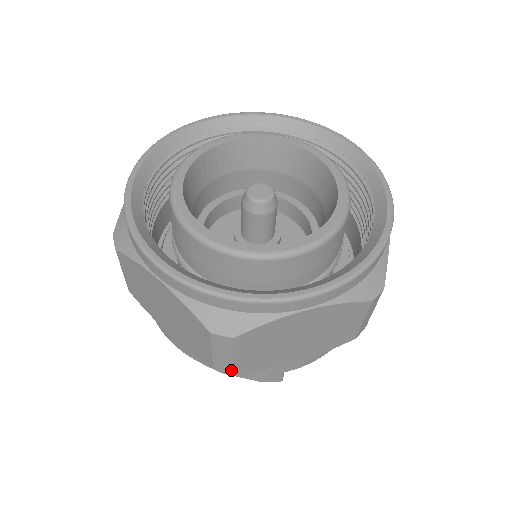
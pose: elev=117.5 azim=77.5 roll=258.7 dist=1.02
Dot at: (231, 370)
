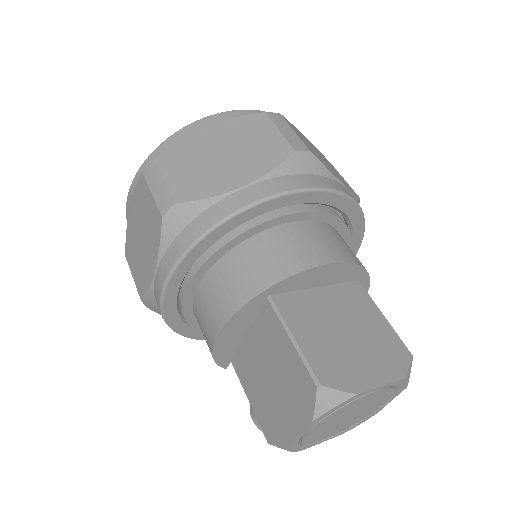
Dot at: (306, 148)
